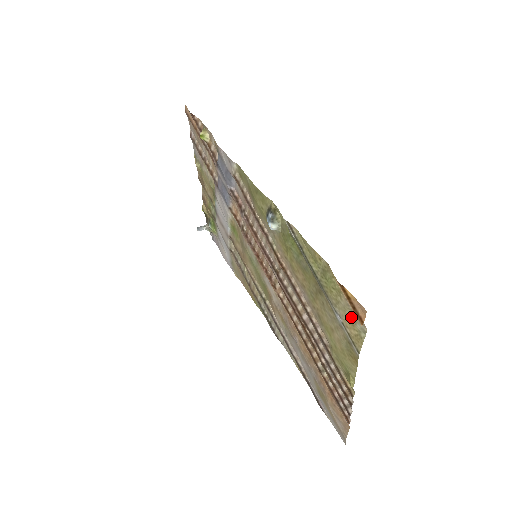
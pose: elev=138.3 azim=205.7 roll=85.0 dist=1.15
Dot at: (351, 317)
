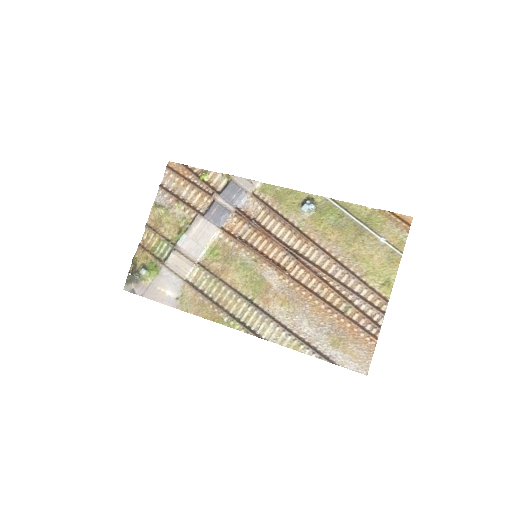
Dot at: (395, 233)
